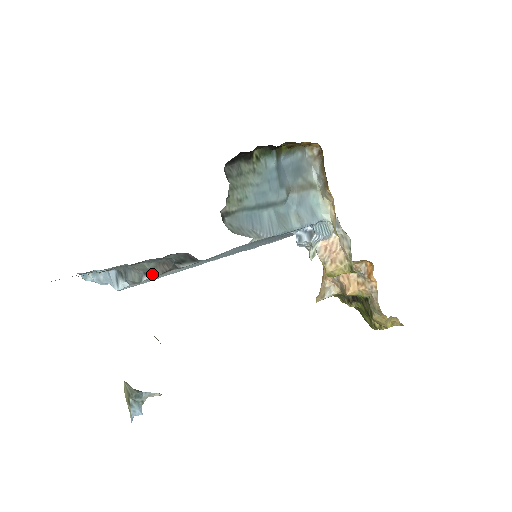
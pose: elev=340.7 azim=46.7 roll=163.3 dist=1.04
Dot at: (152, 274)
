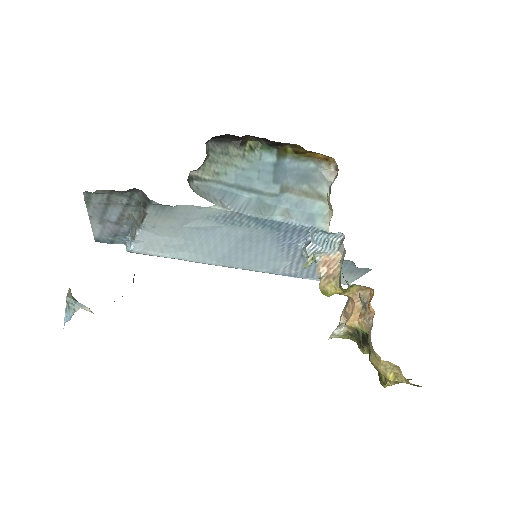
Dot at: (139, 226)
